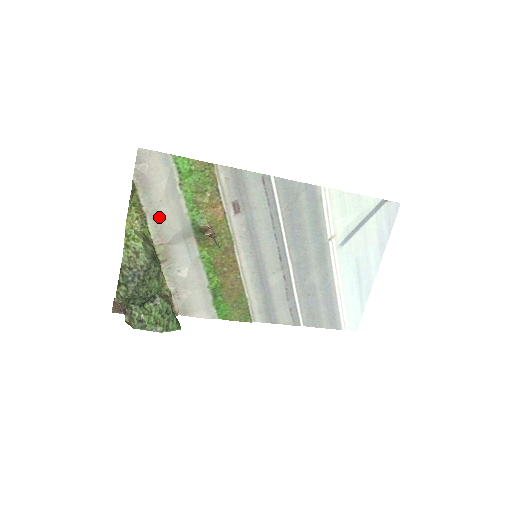
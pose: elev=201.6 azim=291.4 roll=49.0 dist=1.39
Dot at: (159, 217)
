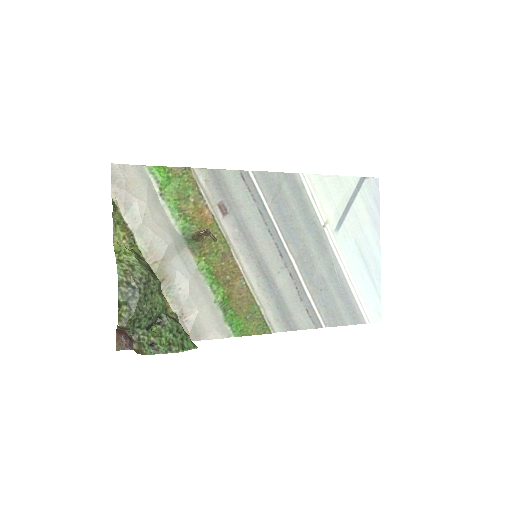
Dot at: (147, 232)
